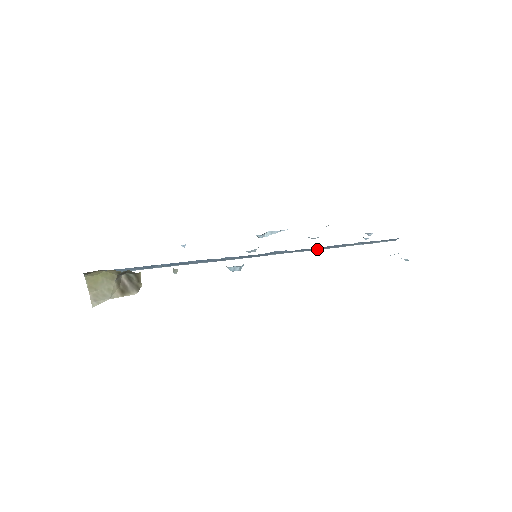
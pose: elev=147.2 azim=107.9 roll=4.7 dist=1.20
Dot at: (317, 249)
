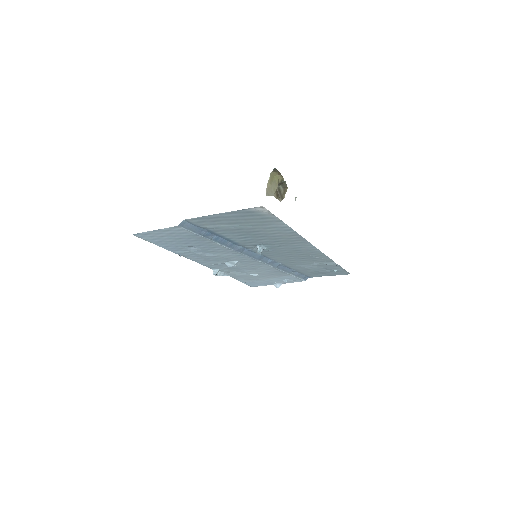
Dot at: (278, 268)
